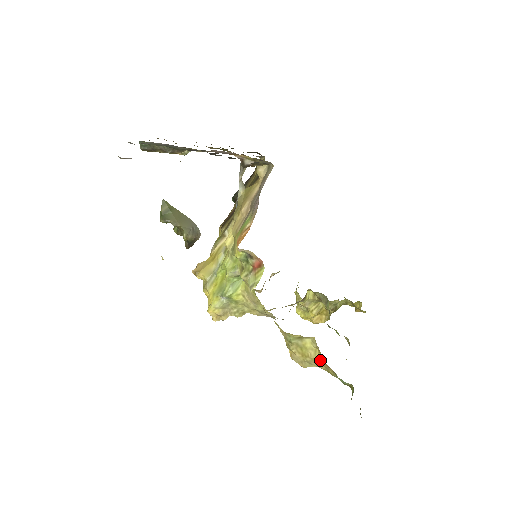
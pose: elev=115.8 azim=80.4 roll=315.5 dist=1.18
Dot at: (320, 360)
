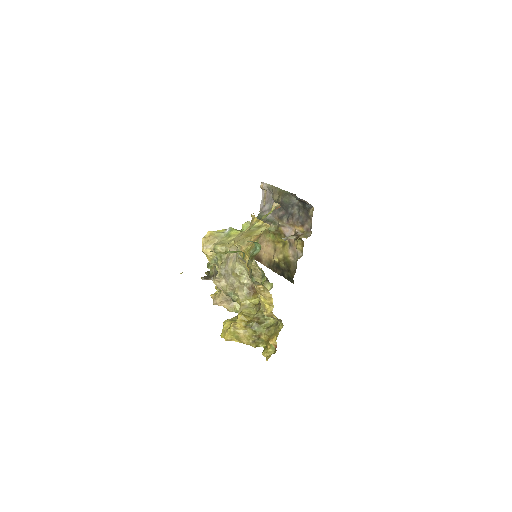
Dot at: (257, 235)
